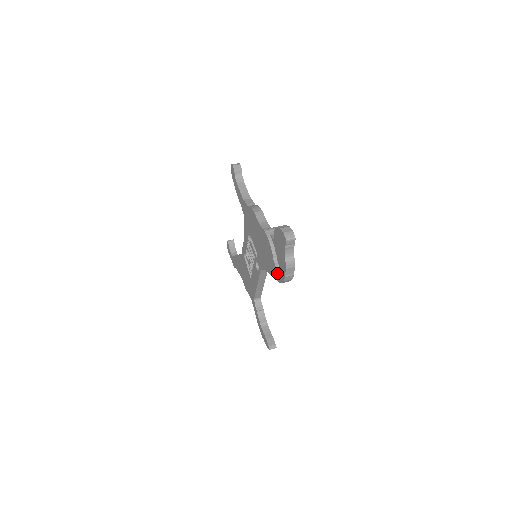
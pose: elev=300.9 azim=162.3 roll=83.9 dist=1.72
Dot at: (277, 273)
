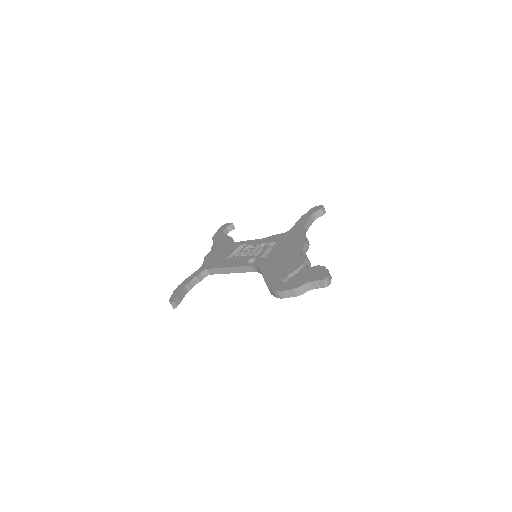
Dot at: (276, 282)
